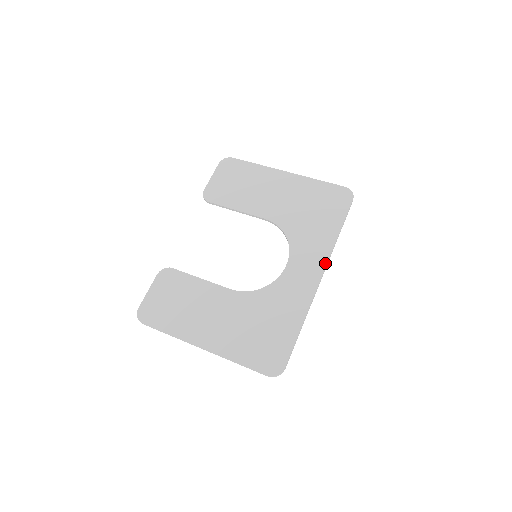
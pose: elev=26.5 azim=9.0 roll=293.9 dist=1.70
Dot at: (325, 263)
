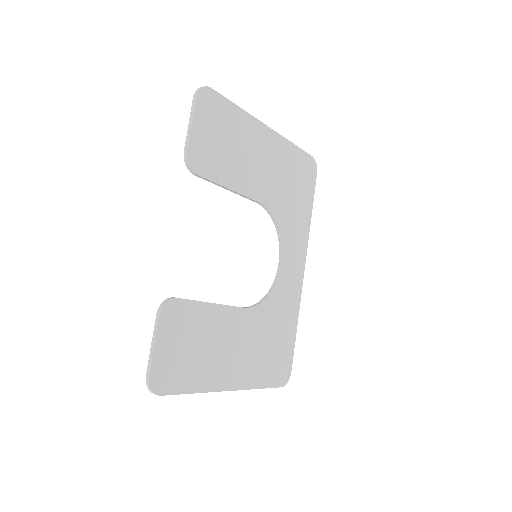
Dot at: (306, 254)
